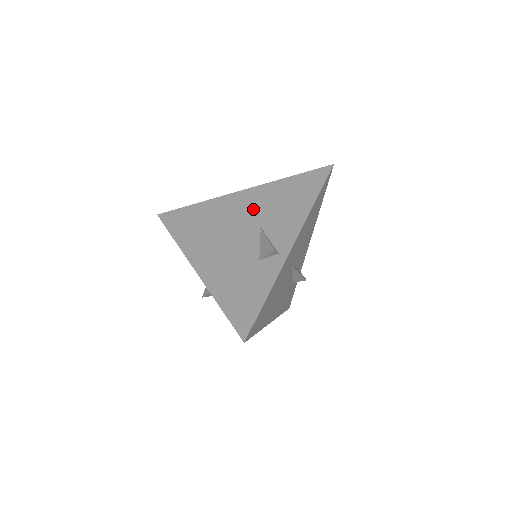
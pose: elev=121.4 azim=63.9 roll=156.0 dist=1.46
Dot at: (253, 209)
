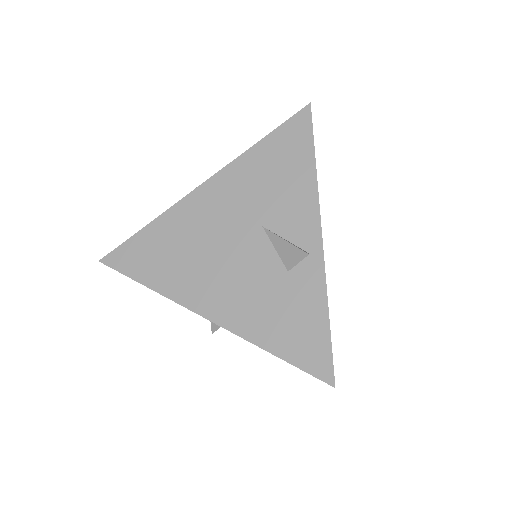
Dot at: (236, 205)
